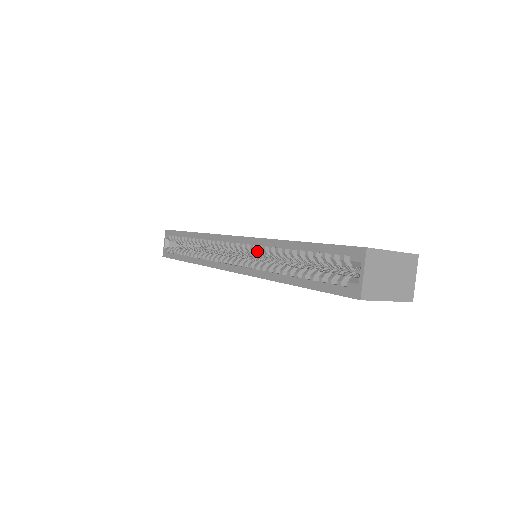
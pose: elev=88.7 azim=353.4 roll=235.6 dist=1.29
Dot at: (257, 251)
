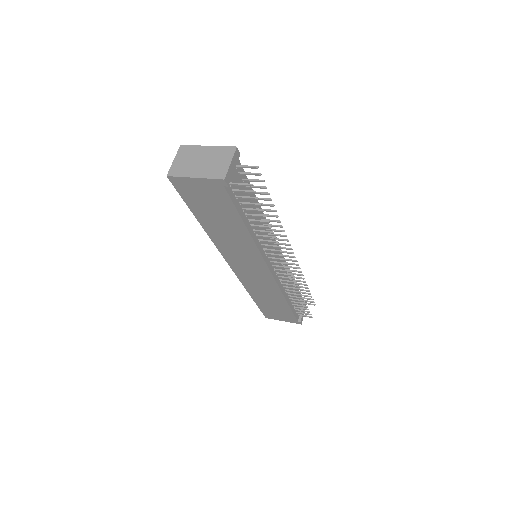
Dot at: occluded
